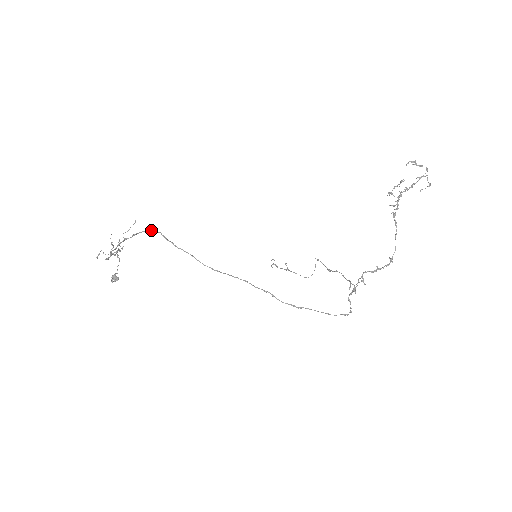
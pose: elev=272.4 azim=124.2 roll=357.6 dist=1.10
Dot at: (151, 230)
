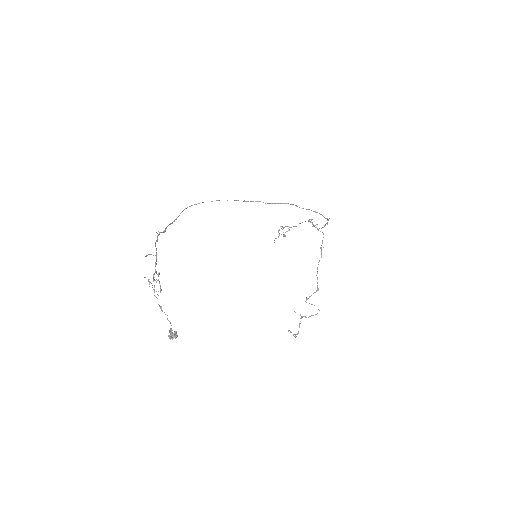
Dot at: (173, 221)
